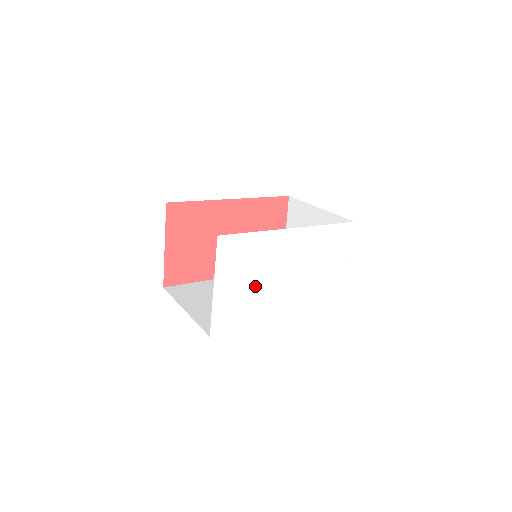
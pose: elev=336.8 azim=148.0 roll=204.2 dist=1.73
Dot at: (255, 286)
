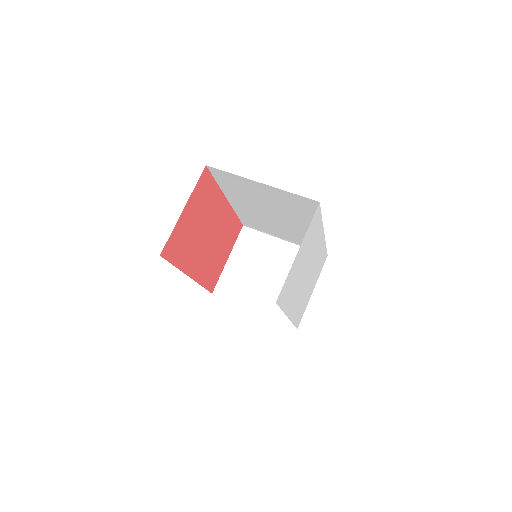
Dot at: (301, 270)
